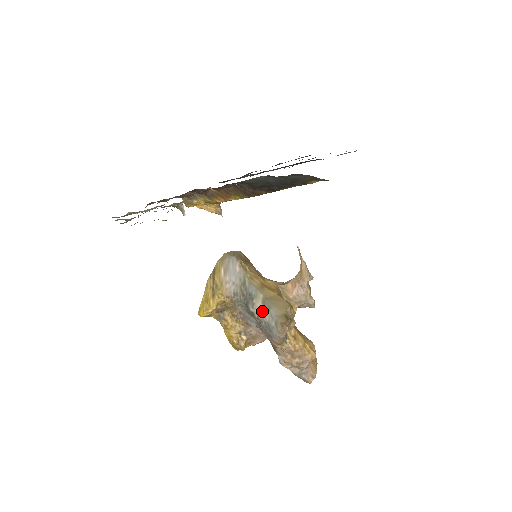
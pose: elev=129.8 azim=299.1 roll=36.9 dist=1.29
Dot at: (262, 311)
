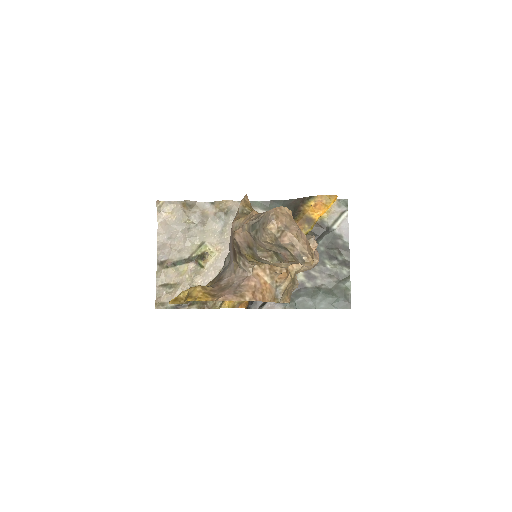
Dot at: occluded
